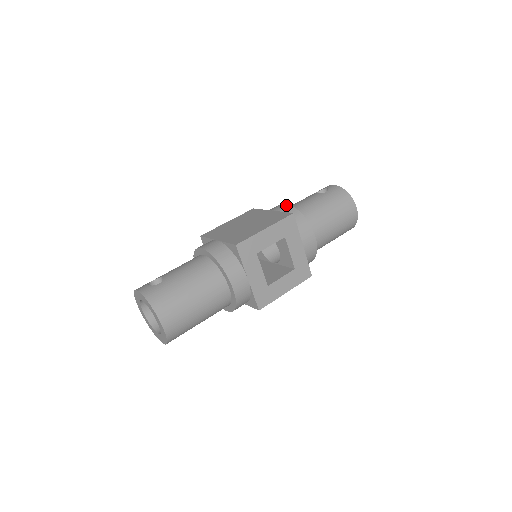
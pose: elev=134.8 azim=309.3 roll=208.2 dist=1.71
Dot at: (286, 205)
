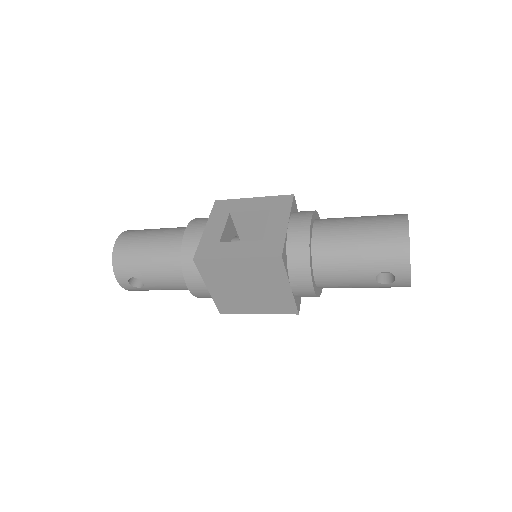
Dot at: occluded
